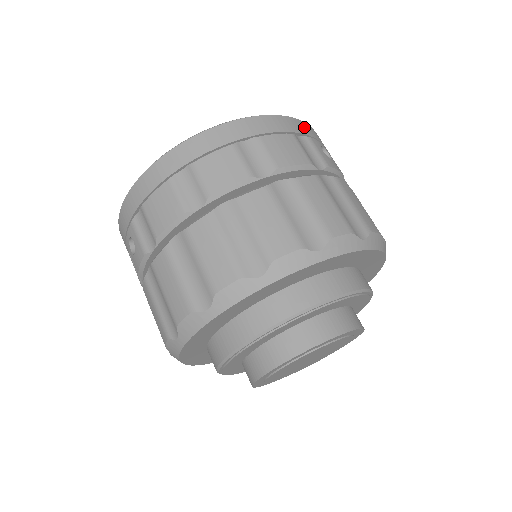
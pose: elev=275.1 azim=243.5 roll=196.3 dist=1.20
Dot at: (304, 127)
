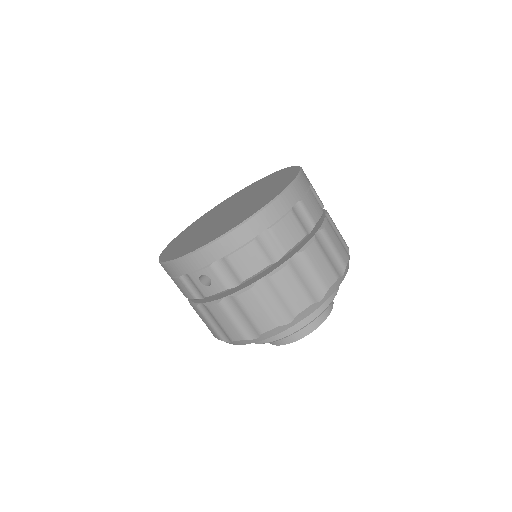
Dot at: occluded
